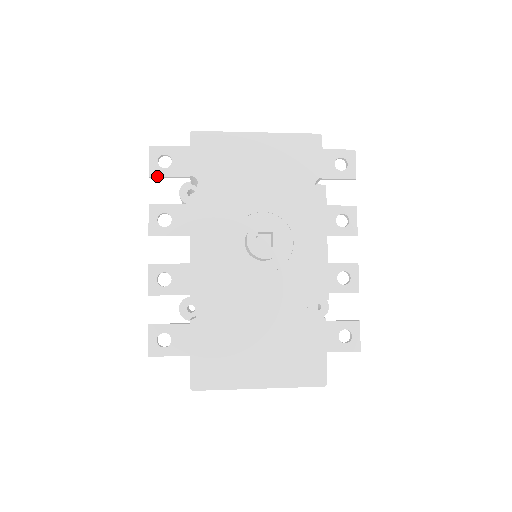
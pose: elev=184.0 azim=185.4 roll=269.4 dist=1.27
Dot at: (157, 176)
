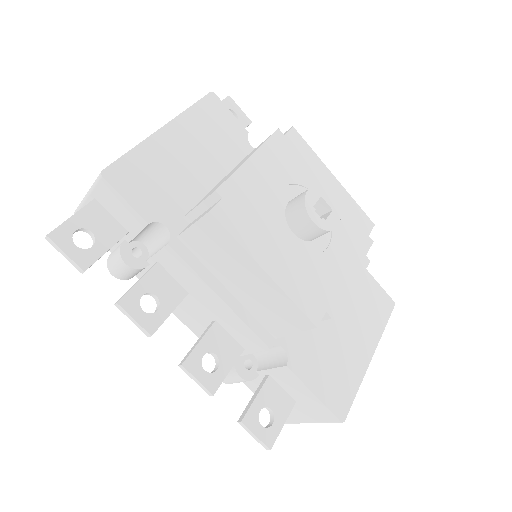
Dot at: (93, 263)
